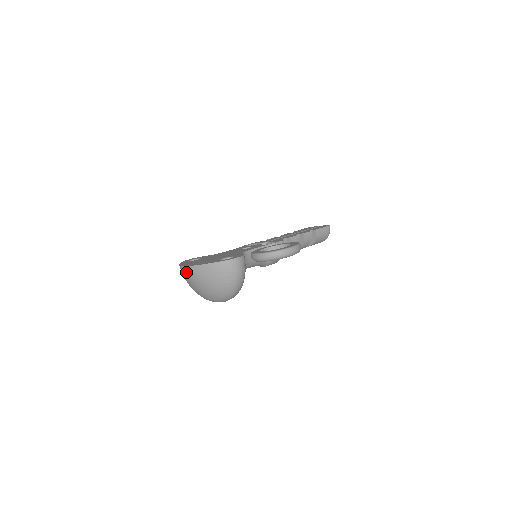
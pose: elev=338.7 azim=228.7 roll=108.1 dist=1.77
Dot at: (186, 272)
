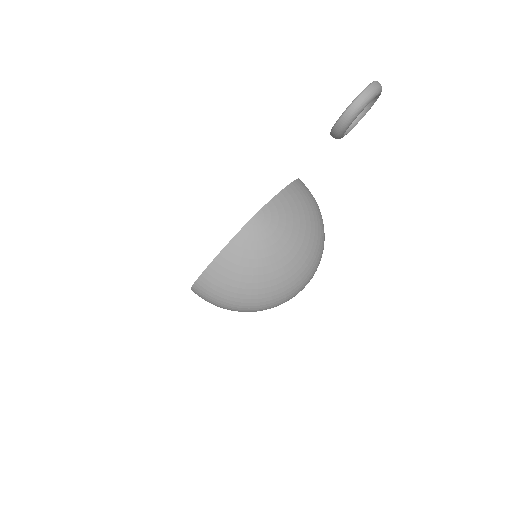
Dot at: (259, 227)
